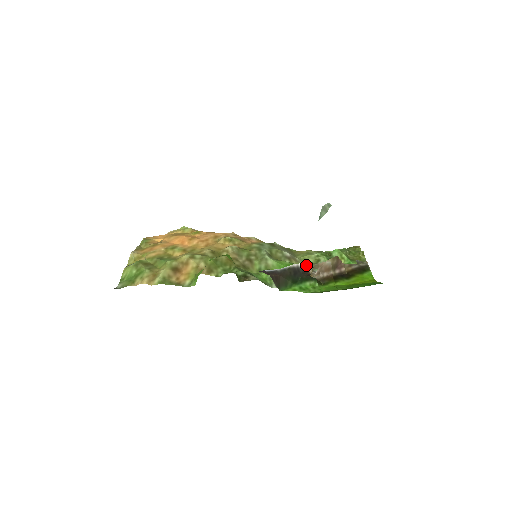
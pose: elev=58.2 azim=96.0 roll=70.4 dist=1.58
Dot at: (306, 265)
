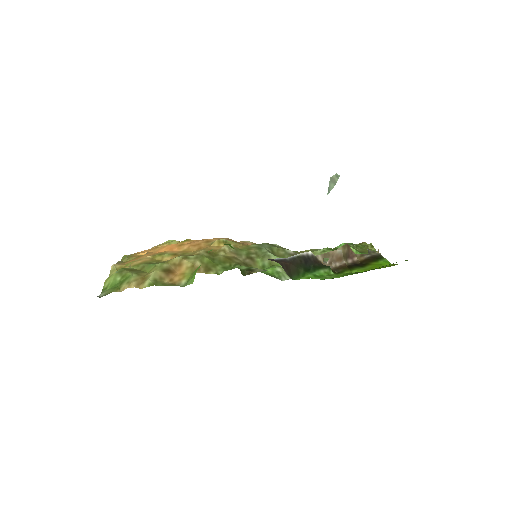
Dot at: occluded
